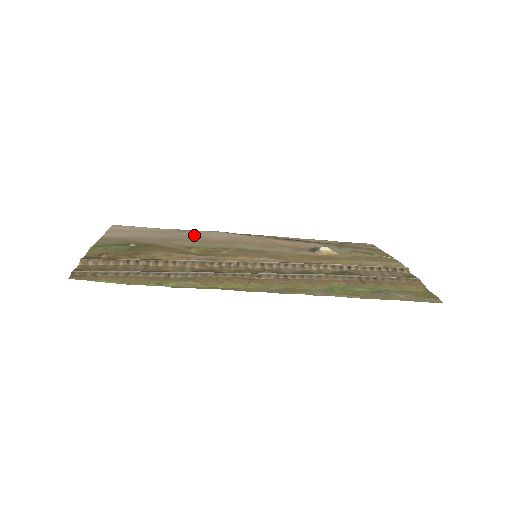
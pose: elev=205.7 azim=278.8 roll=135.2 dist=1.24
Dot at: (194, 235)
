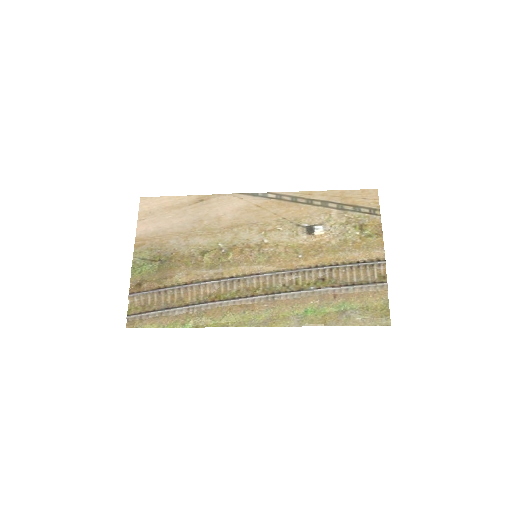
Dot at: (208, 214)
